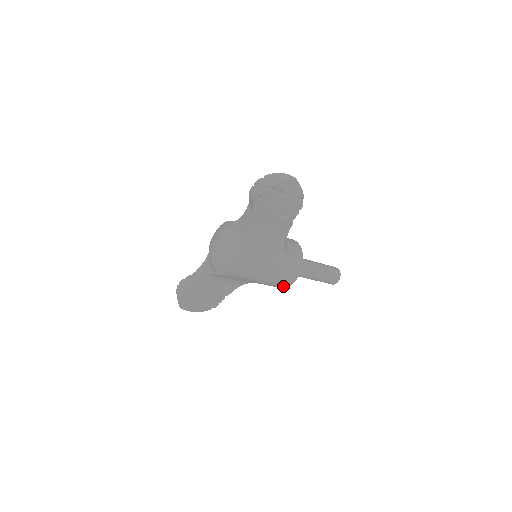
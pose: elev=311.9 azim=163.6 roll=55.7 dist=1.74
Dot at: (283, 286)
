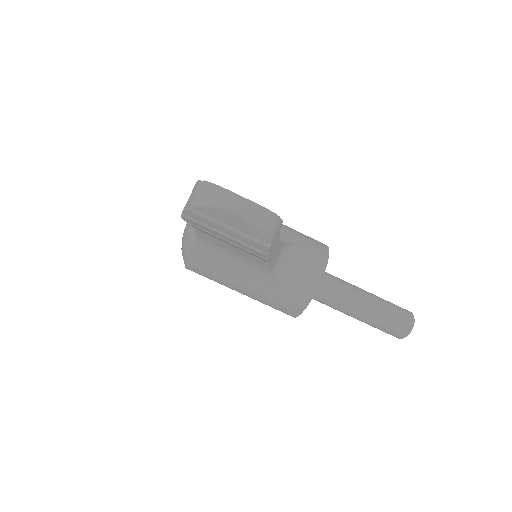
Dot at: occluded
